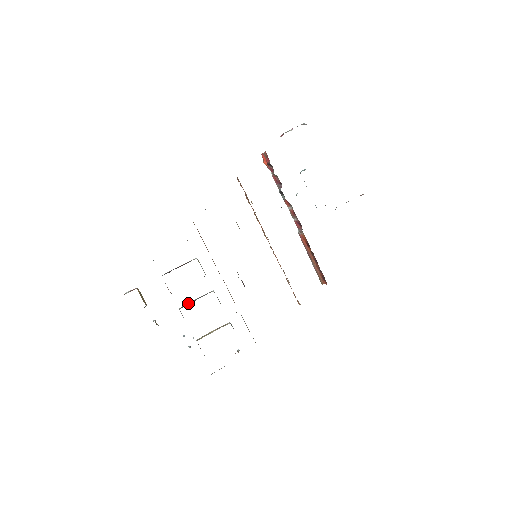
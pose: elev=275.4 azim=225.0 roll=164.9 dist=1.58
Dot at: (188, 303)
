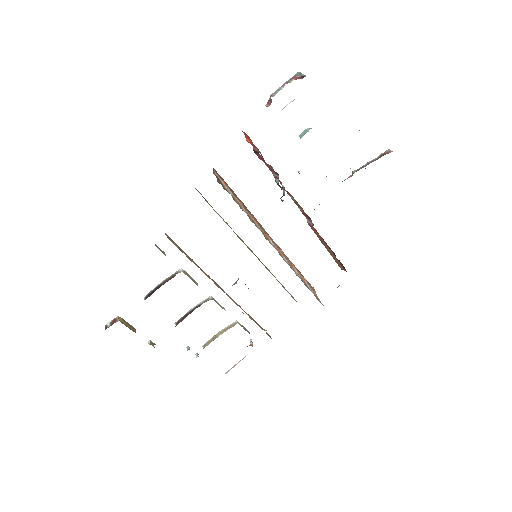
Dot at: (184, 316)
